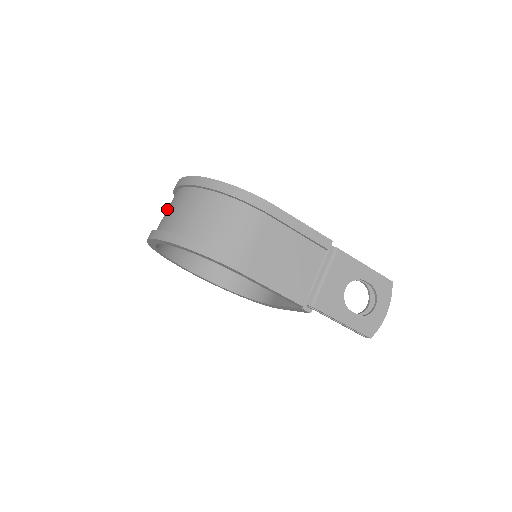
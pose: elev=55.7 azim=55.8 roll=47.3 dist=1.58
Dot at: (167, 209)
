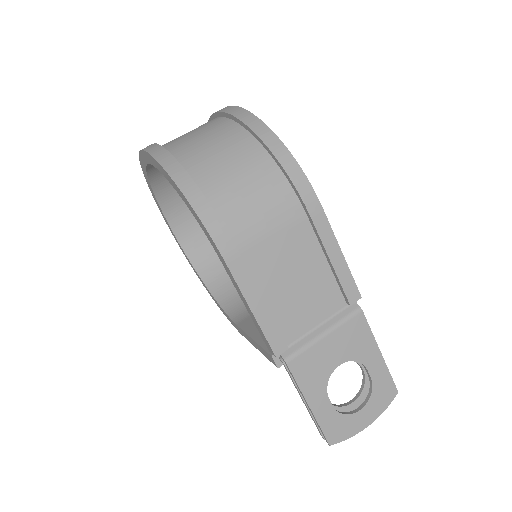
Dot at: occluded
